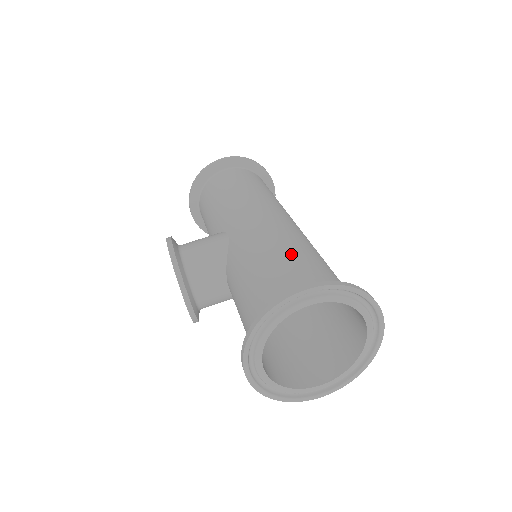
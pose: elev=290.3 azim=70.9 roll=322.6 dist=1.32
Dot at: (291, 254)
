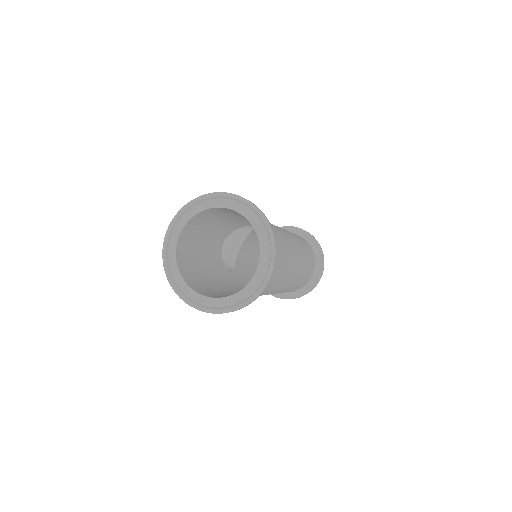
Dot at: occluded
